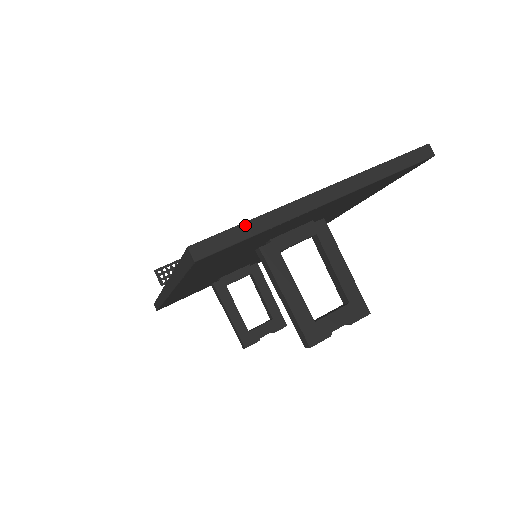
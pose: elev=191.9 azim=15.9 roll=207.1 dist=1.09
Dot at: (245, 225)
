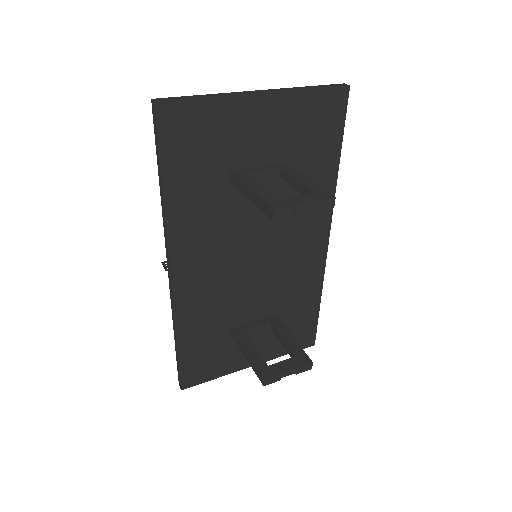
Dot at: (195, 96)
